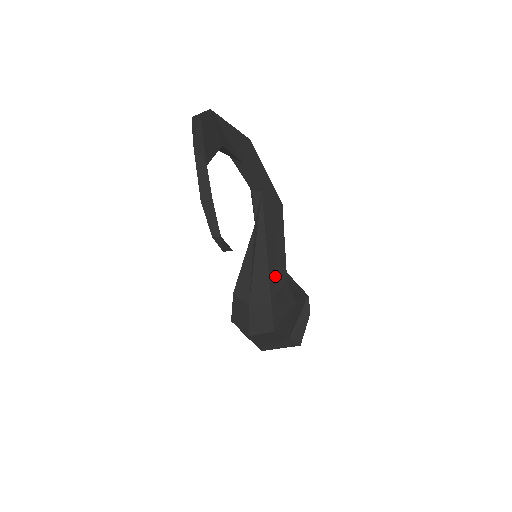
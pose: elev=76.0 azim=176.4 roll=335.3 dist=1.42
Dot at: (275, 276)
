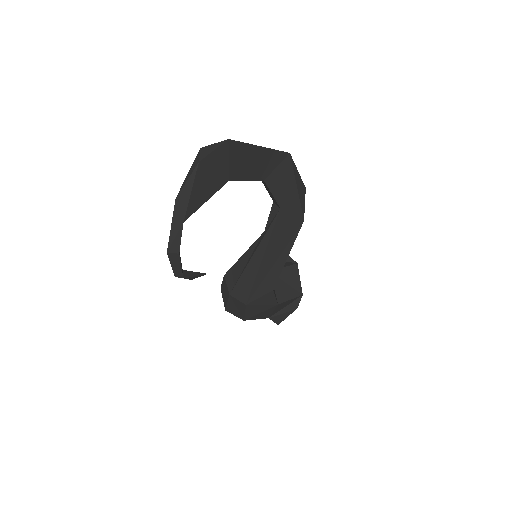
Dot at: (261, 285)
